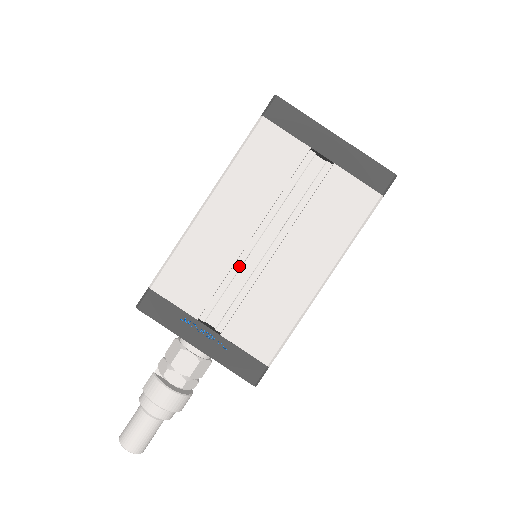
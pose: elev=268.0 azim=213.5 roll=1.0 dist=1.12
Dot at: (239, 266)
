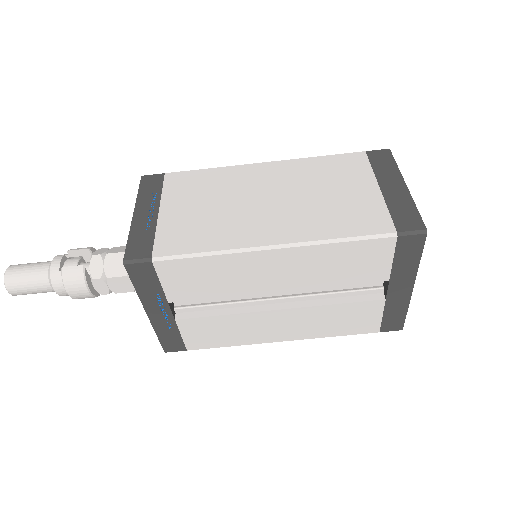
Dot at: occluded
